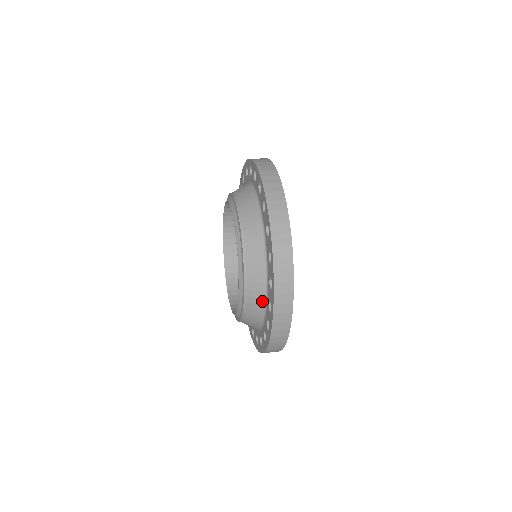
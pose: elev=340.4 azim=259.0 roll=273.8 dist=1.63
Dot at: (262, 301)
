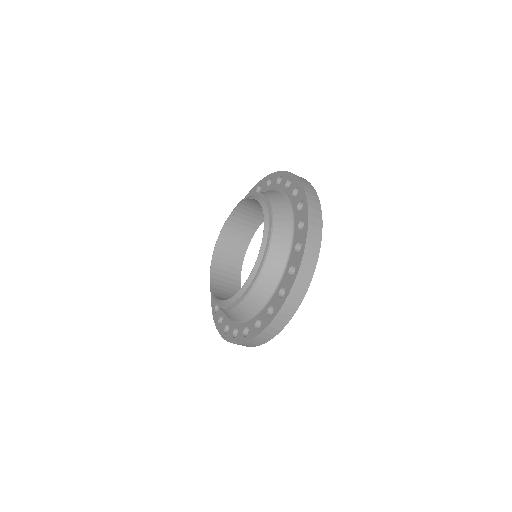
Dot at: (288, 216)
